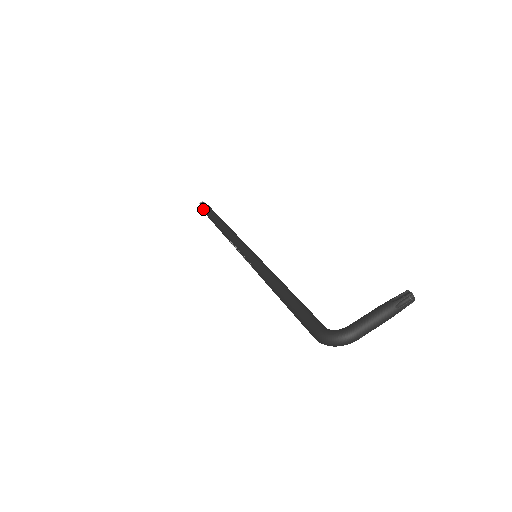
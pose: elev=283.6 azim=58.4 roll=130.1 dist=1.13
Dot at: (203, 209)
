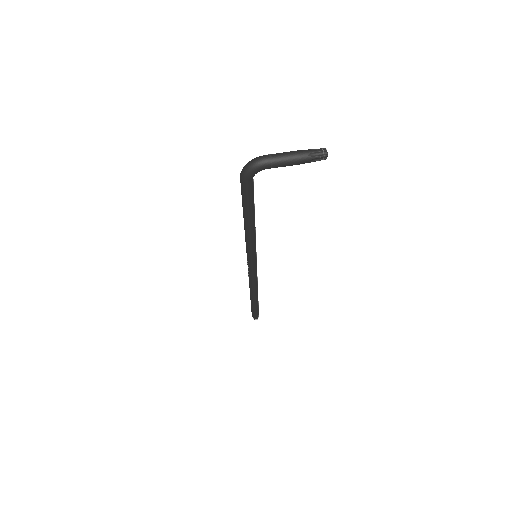
Dot at: occluded
